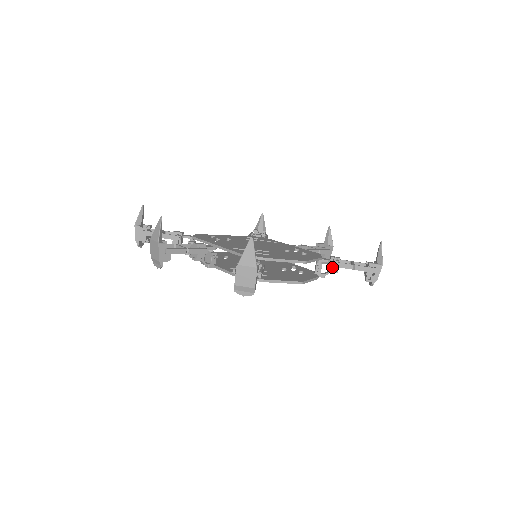
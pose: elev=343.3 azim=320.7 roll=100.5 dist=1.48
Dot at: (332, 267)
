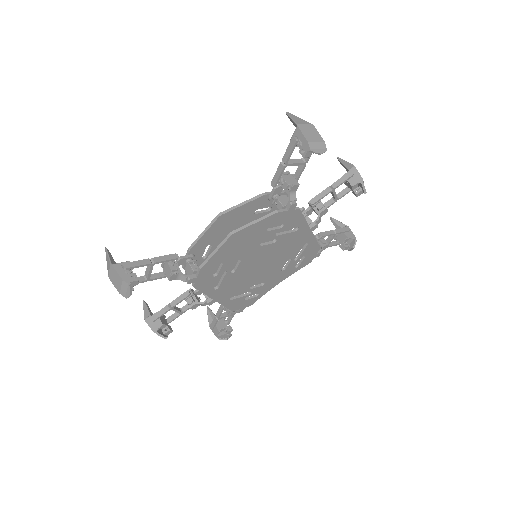
Dot at: occluded
